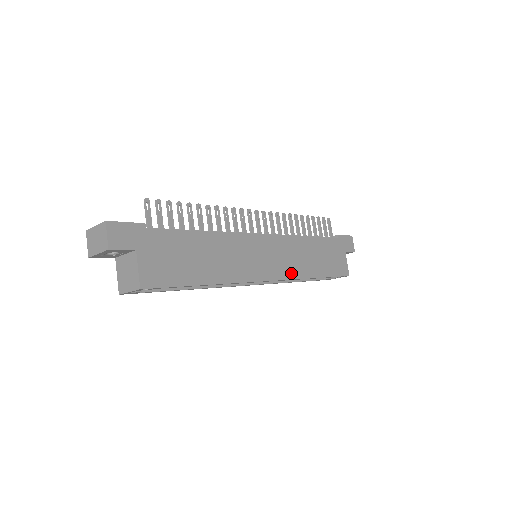
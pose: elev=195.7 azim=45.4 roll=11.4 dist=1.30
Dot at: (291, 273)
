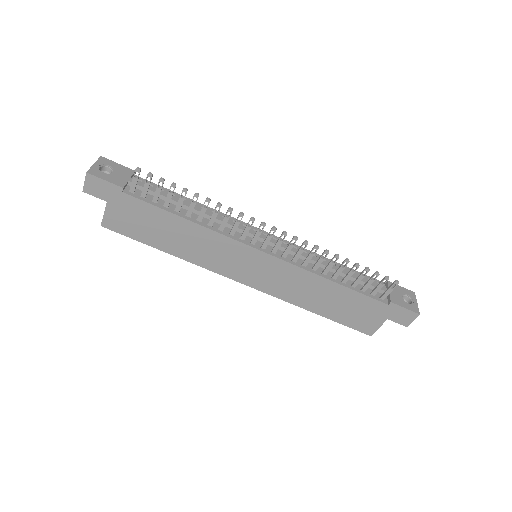
Dot at: (277, 292)
